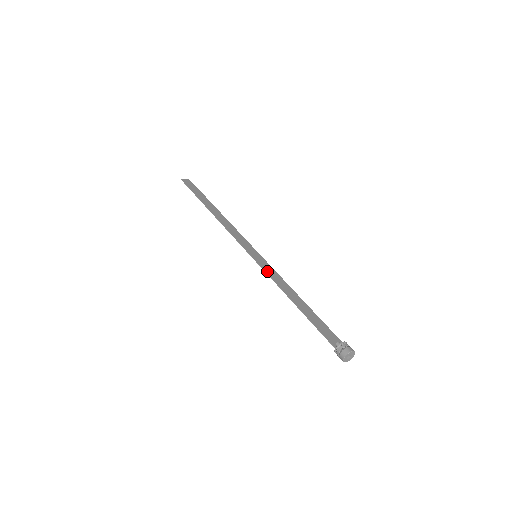
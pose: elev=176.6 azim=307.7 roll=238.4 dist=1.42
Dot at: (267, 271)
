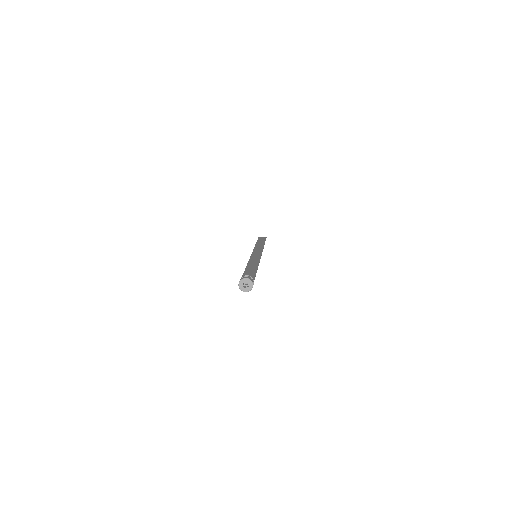
Dot at: (251, 260)
